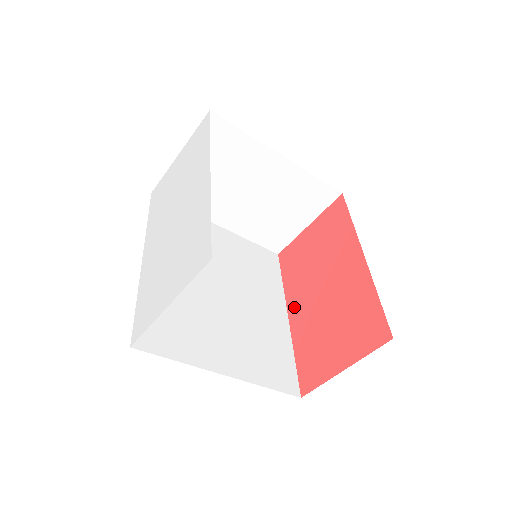
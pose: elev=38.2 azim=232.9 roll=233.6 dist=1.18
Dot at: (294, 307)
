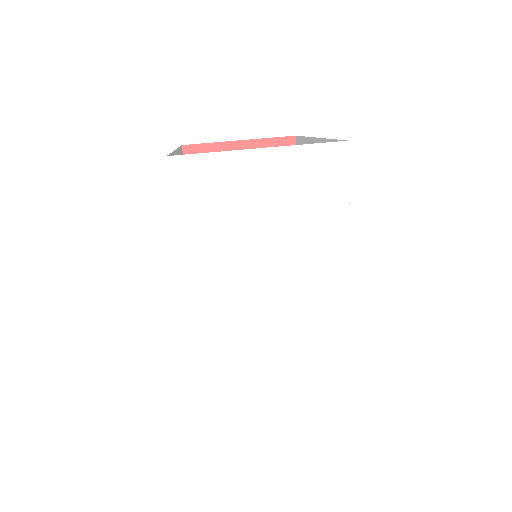
Dot at: occluded
